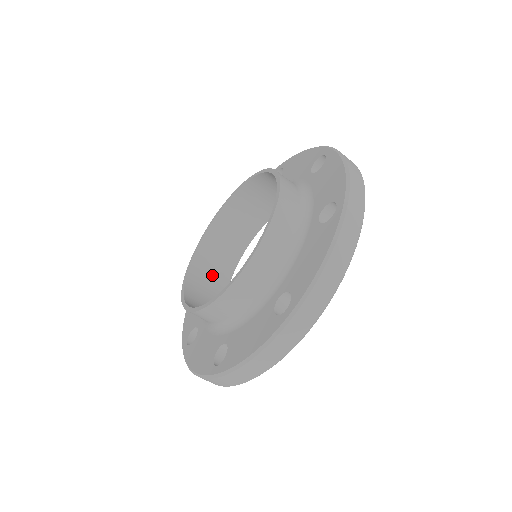
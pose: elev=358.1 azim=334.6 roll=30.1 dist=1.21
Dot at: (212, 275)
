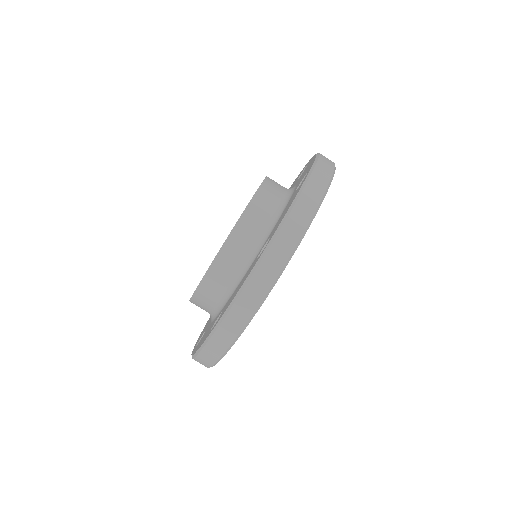
Dot at: occluded
